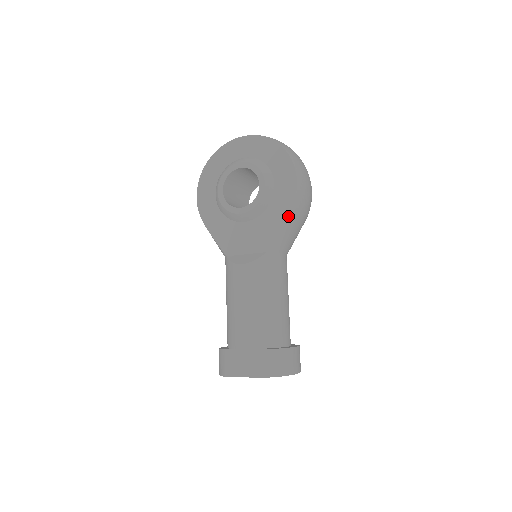
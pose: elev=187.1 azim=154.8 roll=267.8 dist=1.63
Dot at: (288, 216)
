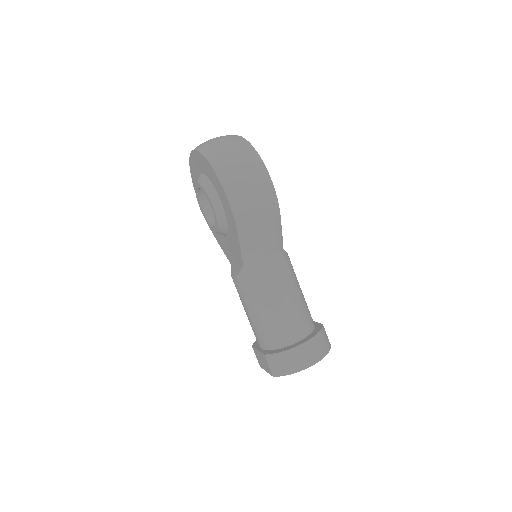
Dot at: (239, 234)
